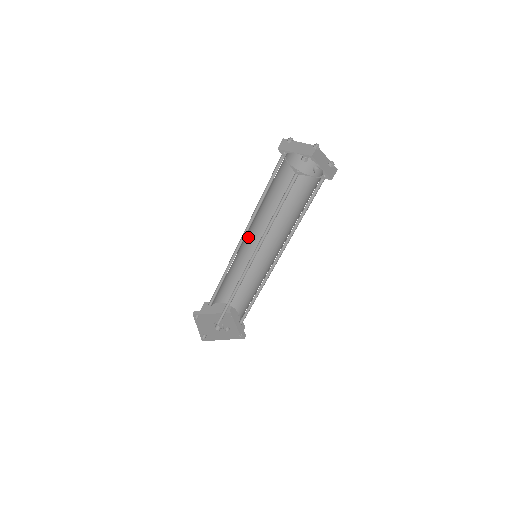
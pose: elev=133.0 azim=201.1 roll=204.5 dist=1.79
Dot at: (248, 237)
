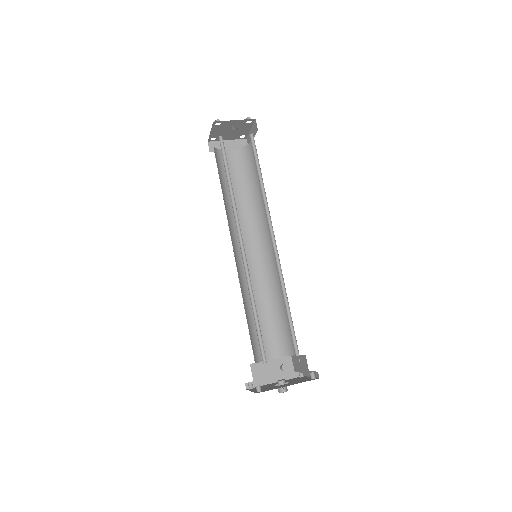
Dot at: occluded
